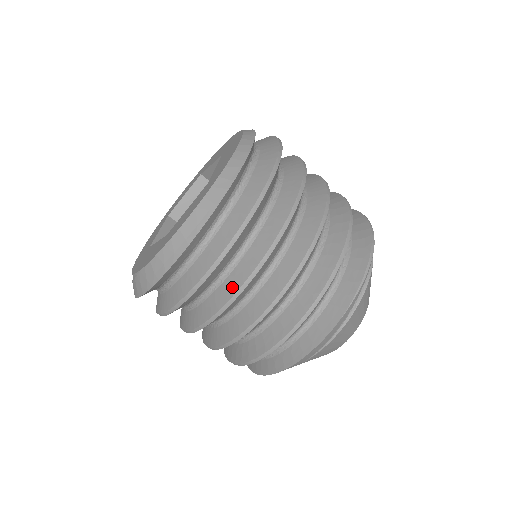
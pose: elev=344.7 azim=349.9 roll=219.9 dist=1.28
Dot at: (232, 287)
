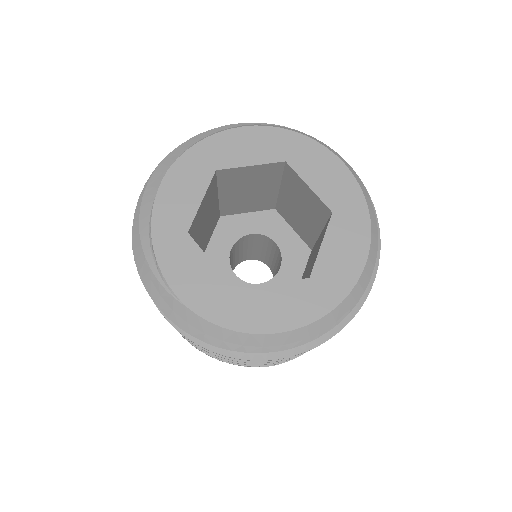
Dot at: occluded
